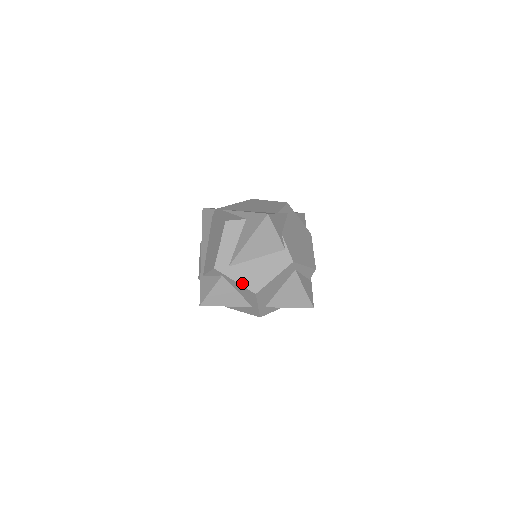
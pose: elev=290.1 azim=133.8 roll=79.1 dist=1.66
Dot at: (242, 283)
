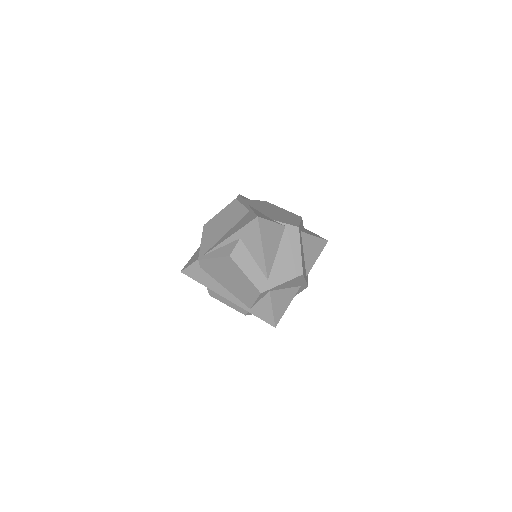
Dot at: (288, 279)
